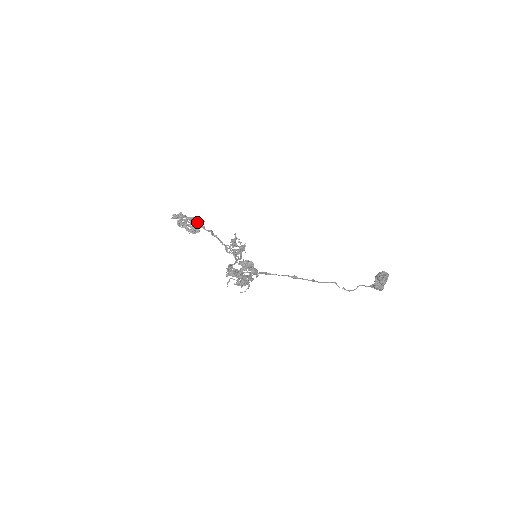
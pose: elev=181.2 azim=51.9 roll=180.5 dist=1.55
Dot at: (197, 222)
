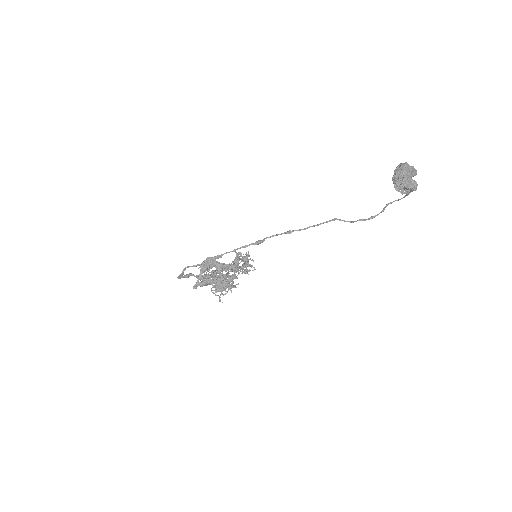
Dot at: occluded
